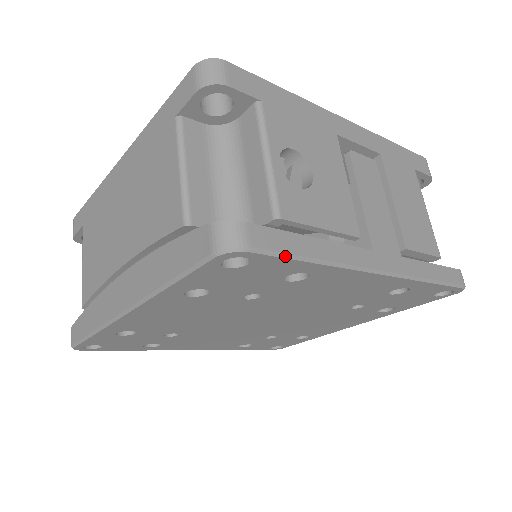
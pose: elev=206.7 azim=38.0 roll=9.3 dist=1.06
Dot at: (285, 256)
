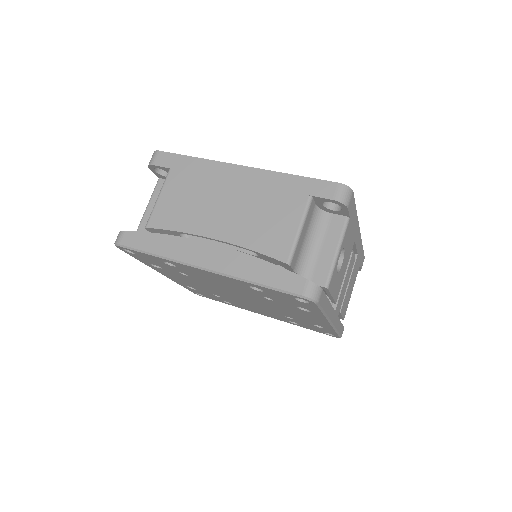
Dot at: (321, 309)
